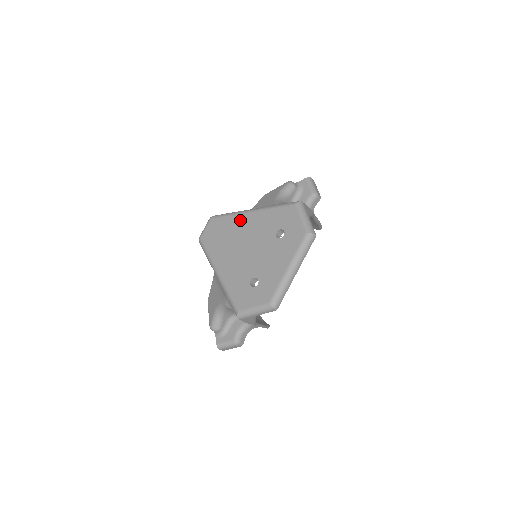
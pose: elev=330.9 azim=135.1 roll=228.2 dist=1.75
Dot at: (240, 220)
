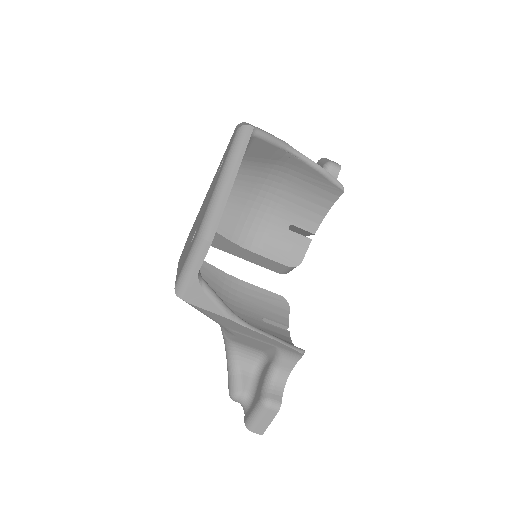
Dot at: (202, 204)
